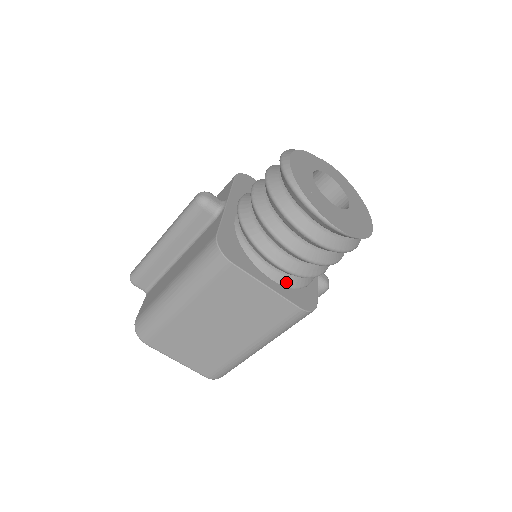
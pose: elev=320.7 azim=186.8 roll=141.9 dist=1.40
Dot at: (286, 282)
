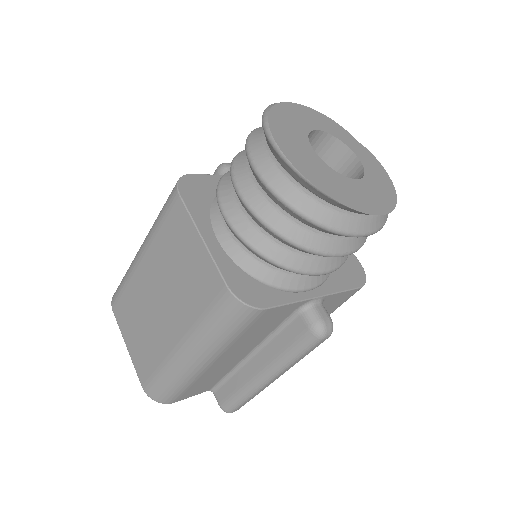
Dot at: (235, 254)
